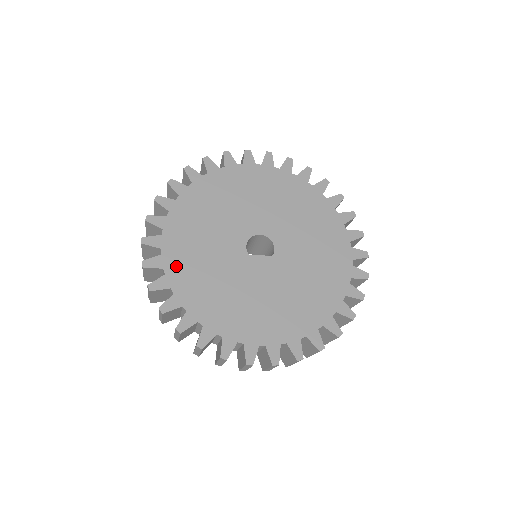
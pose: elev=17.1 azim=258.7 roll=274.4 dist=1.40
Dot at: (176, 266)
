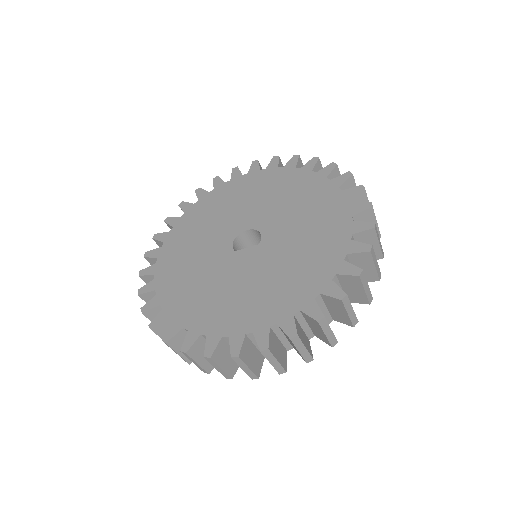
Dot at: (166, 284)
